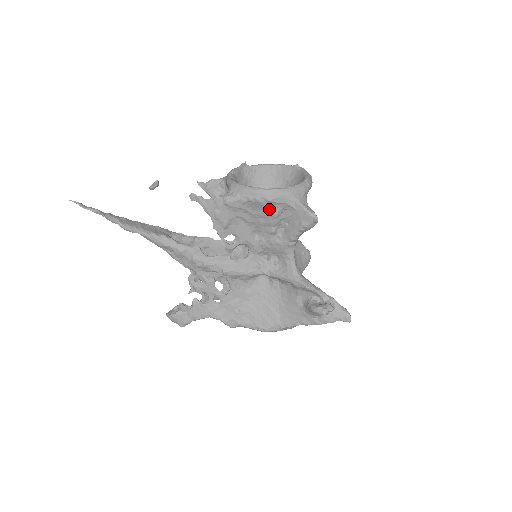
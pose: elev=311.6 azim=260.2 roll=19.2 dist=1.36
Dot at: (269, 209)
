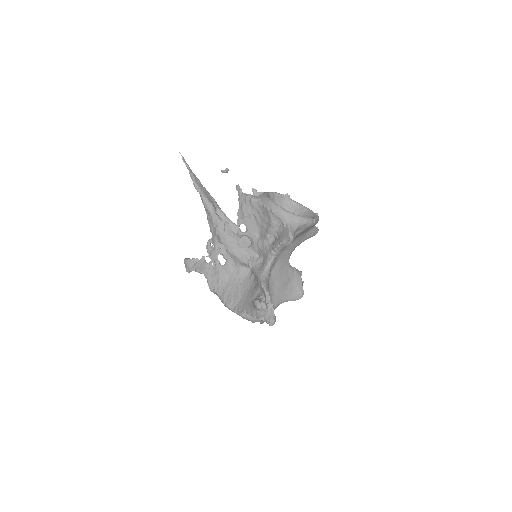
Dot at: (271, 218)
